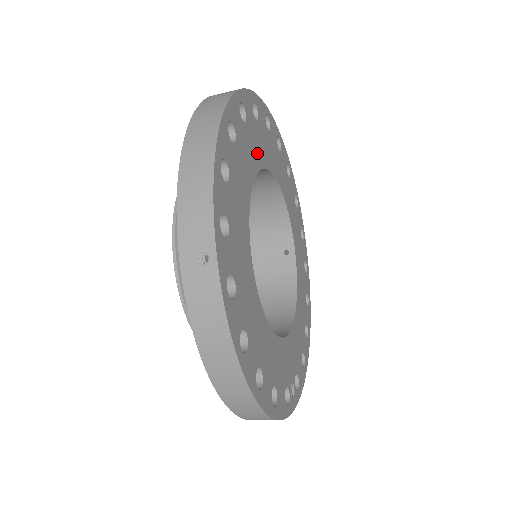
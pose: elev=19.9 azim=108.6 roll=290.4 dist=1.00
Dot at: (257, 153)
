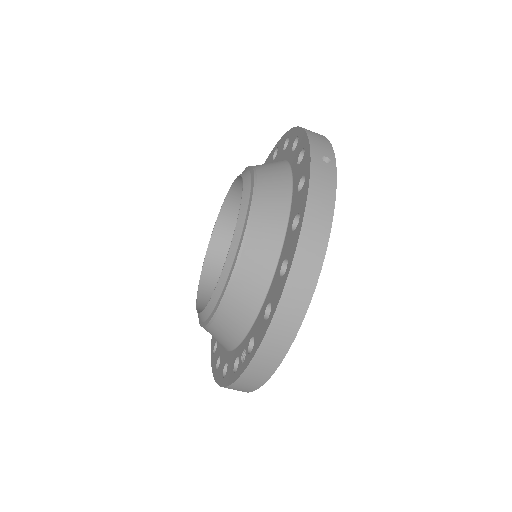
Dot at: occluded
